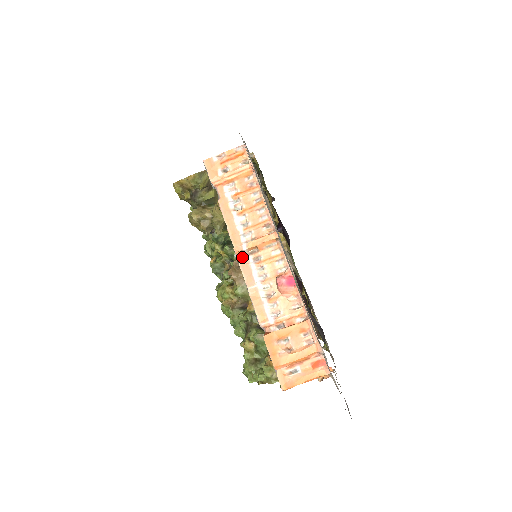
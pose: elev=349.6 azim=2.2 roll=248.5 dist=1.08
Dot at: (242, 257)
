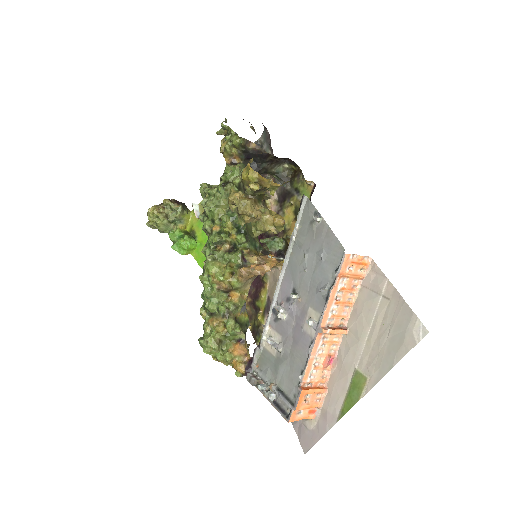
Dot at: (320, 335)
